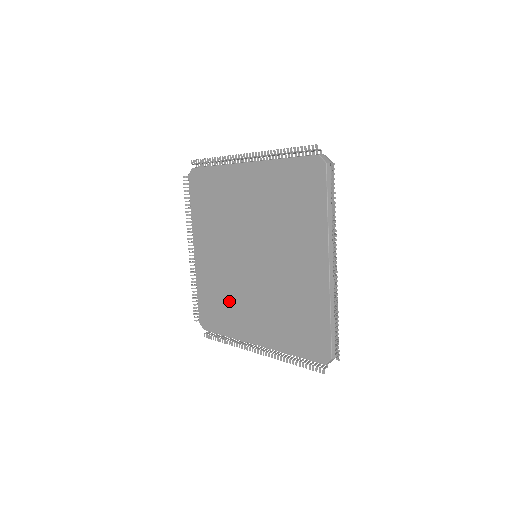
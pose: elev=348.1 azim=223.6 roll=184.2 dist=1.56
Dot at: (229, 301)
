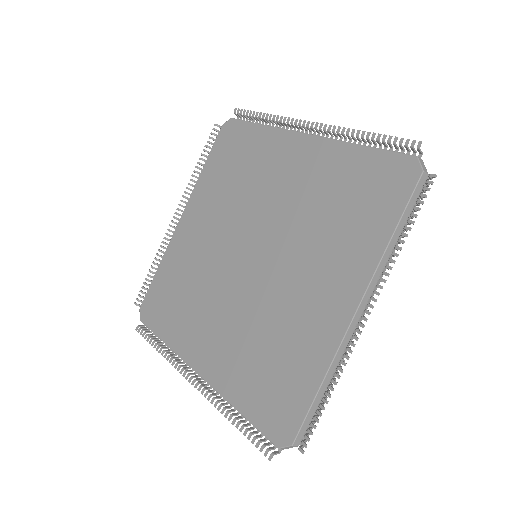
Dot at: (277, 337)
